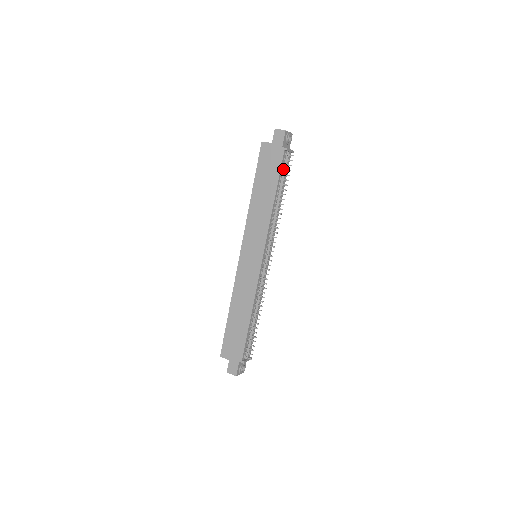
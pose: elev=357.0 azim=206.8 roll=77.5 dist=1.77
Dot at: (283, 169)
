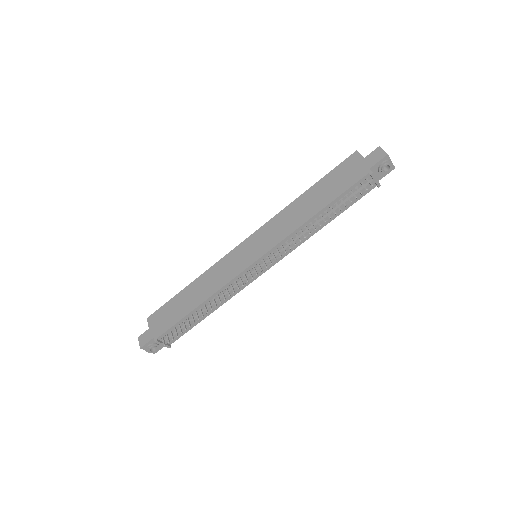
Dot at: (352, 191)
